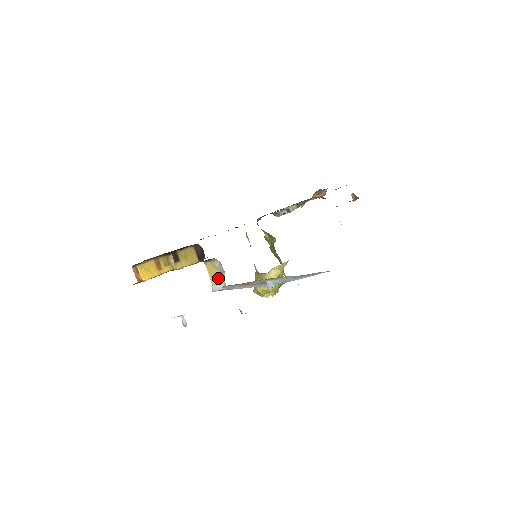
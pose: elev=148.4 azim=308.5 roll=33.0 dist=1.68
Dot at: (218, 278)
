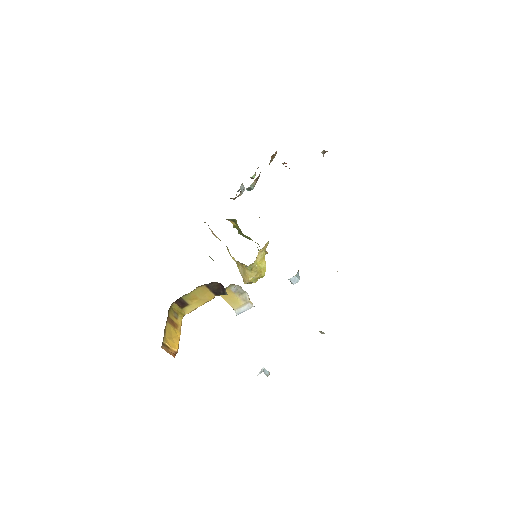
Dot at: (240, 301)
